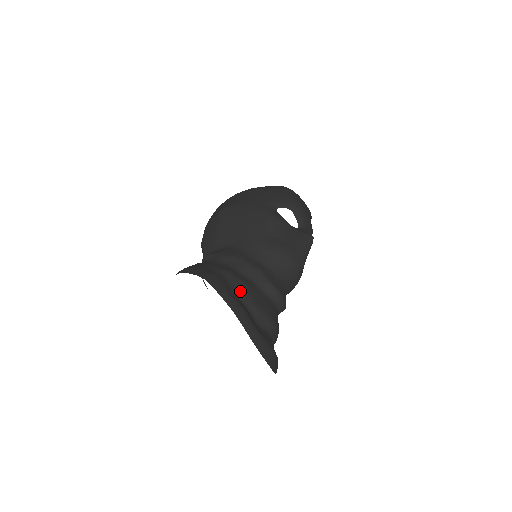
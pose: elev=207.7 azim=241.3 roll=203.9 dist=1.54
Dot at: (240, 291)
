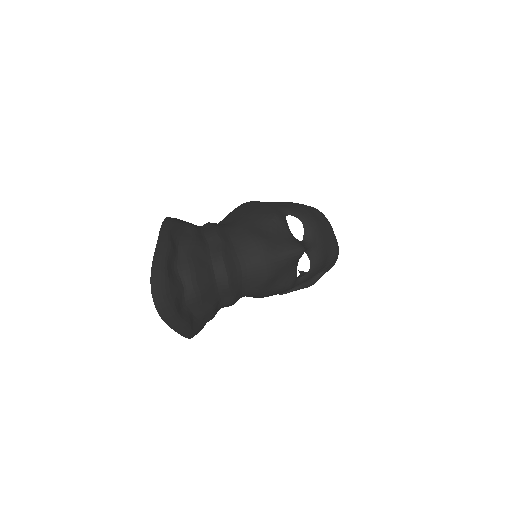
Dot at: (185, 240)
